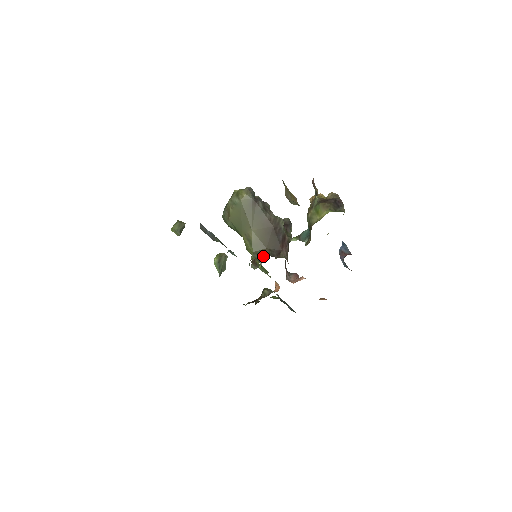
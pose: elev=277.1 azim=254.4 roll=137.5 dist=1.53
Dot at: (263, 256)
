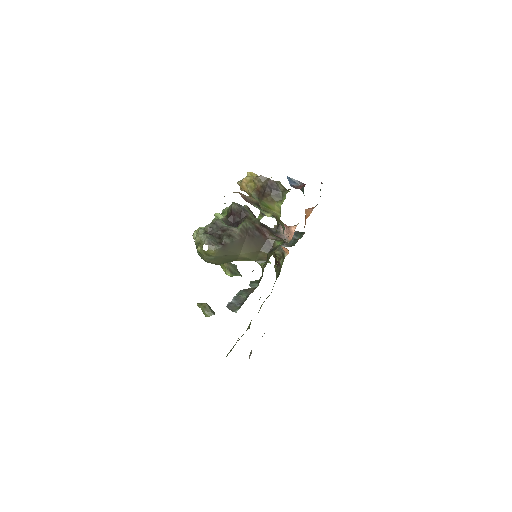
Dot at: (265, 257)
